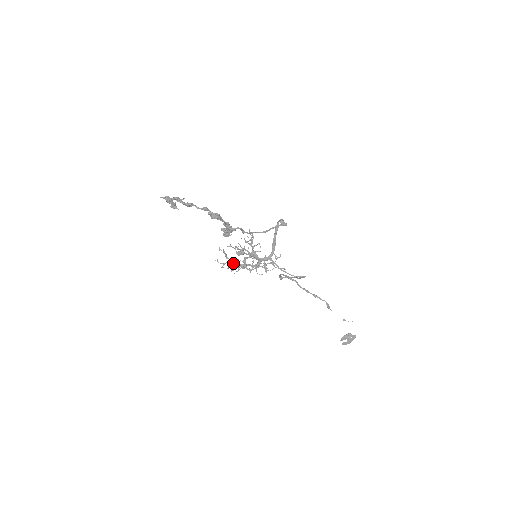
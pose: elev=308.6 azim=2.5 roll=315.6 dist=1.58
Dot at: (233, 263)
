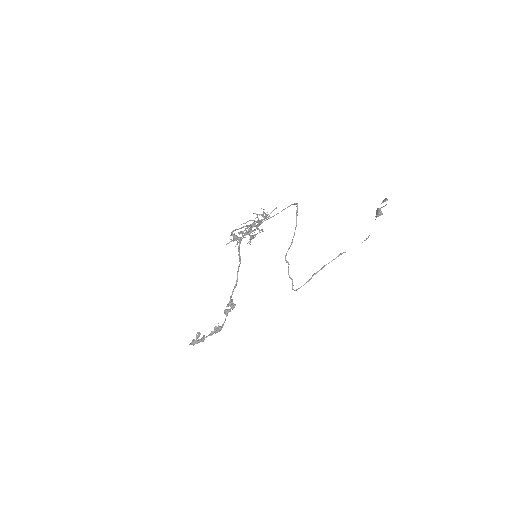
Dot at: occluded
